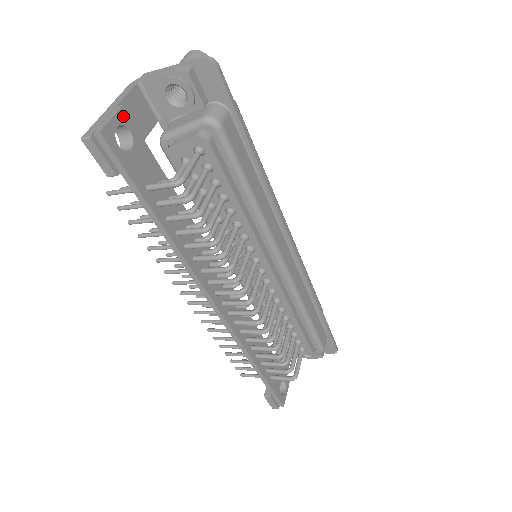
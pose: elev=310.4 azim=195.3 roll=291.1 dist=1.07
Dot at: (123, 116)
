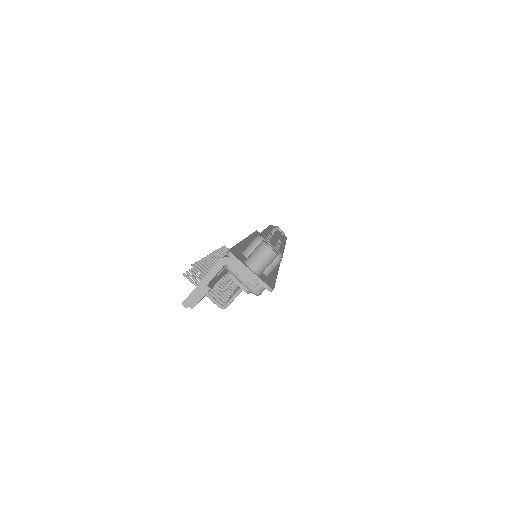
Dot at: occluded
